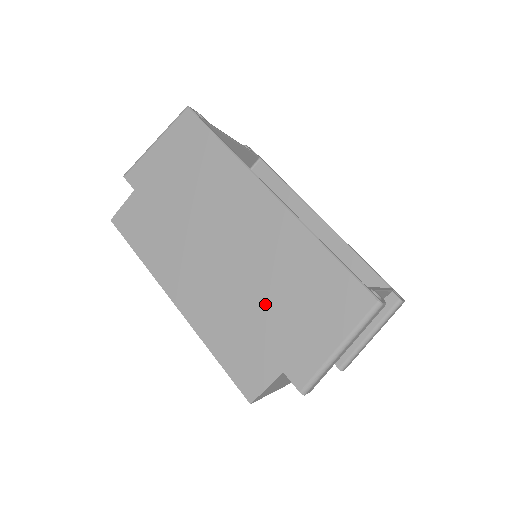
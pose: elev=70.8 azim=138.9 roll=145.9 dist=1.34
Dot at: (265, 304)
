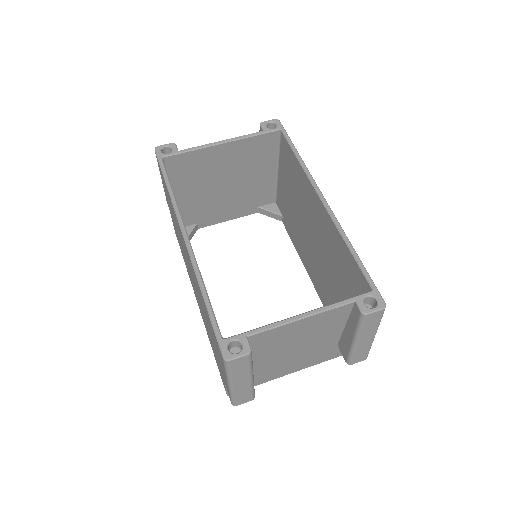
Dot at: (208, 327)
